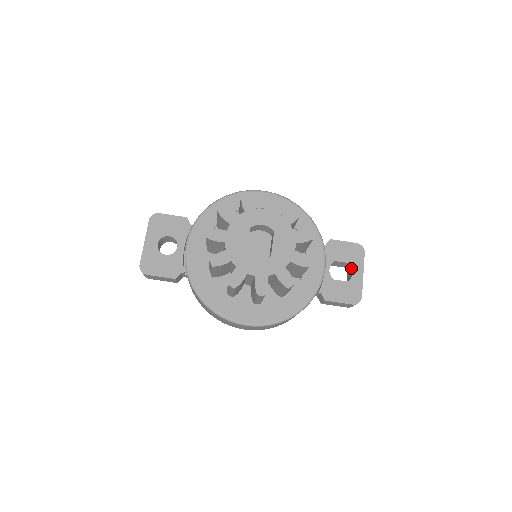
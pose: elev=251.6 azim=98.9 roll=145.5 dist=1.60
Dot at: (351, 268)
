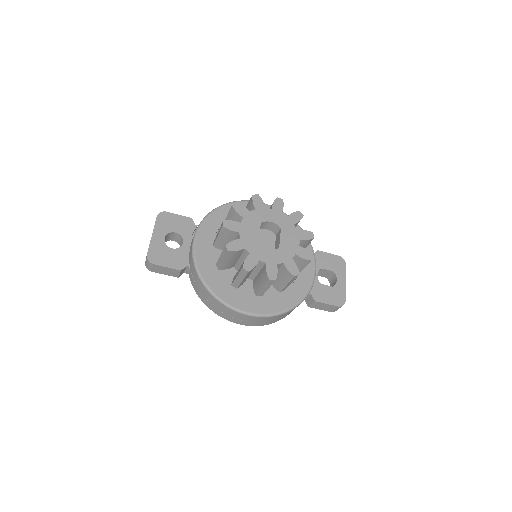
Dot at: (335, 276)
